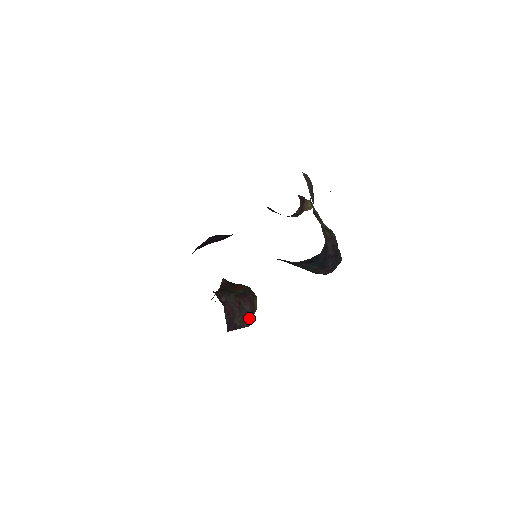
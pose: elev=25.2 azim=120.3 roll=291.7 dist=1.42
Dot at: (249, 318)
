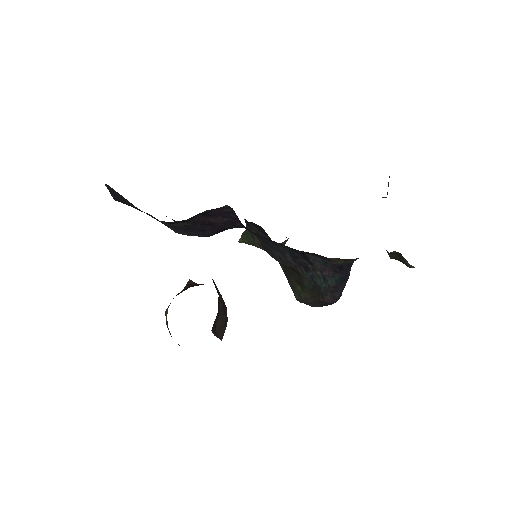
Dot at: (224, 330)
